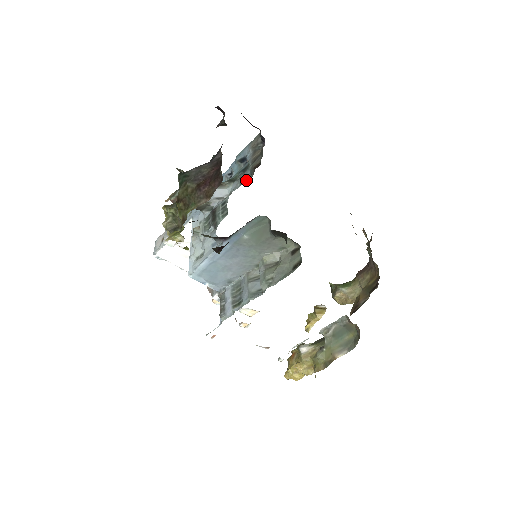
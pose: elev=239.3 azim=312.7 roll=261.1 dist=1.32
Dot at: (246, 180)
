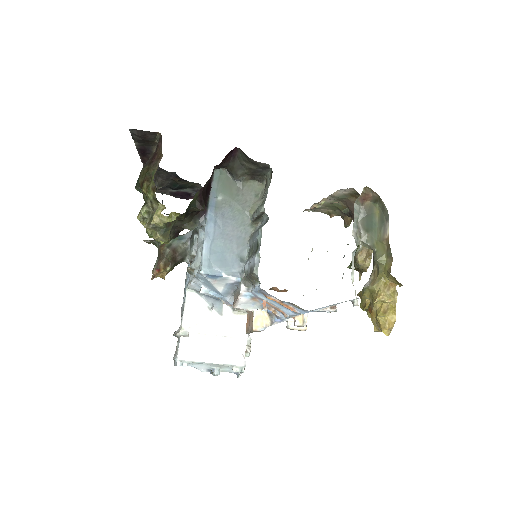
Dot at: occluded
